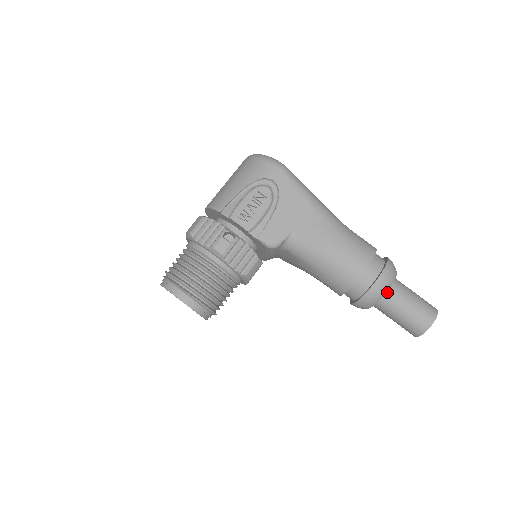
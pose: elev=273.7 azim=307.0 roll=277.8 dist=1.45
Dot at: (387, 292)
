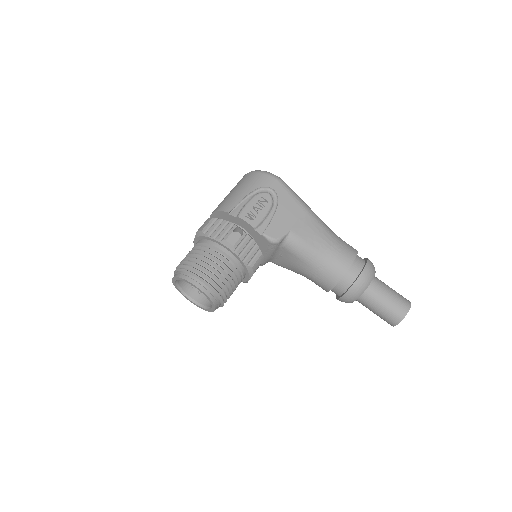
Dot at: (369, 285)
